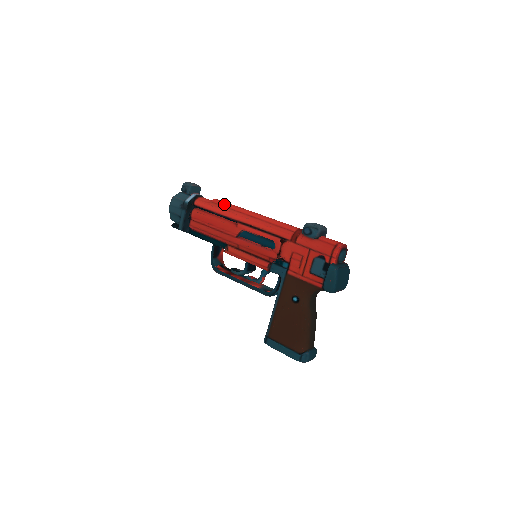
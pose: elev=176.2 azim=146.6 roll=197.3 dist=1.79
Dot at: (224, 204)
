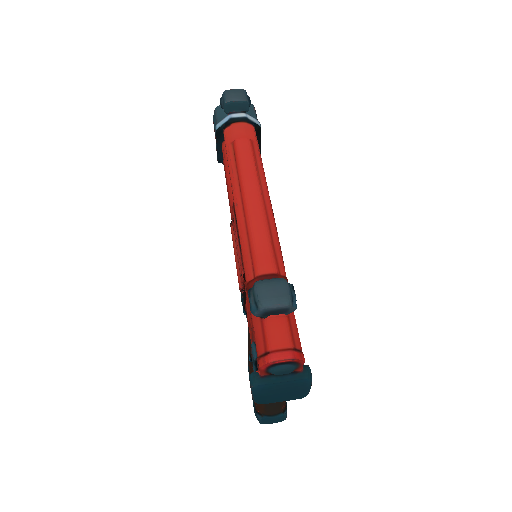
Dot at: (237, 158)
